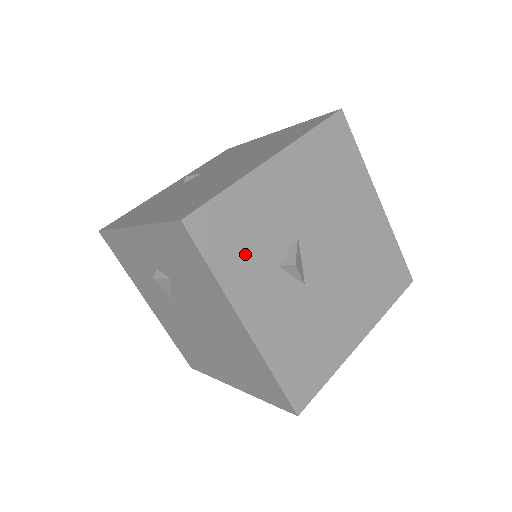
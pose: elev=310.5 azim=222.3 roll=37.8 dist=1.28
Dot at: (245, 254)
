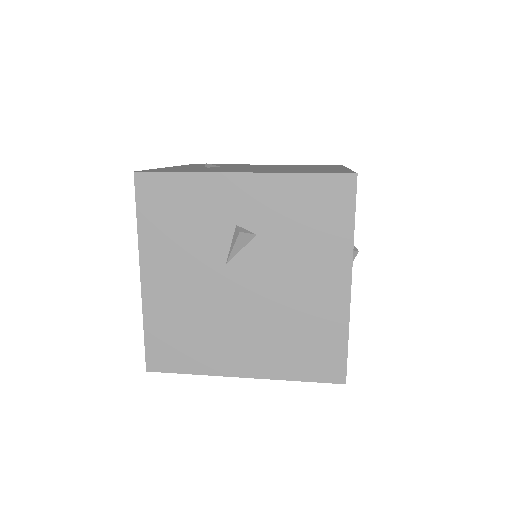
Dot at: occluded
